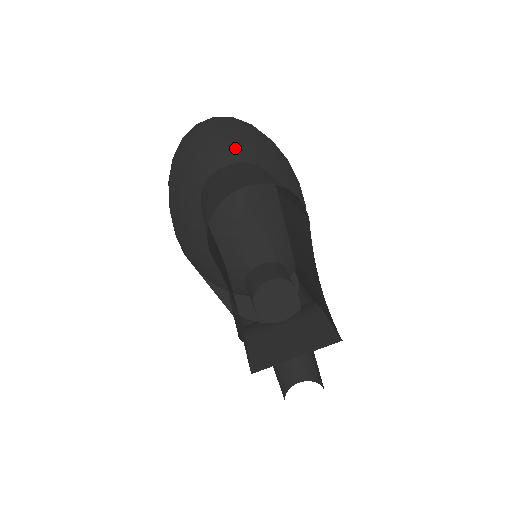
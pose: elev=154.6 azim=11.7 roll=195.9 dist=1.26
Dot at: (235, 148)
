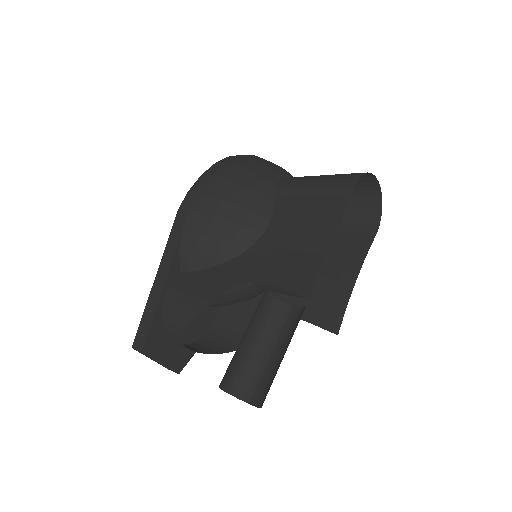
Dot at: occluded
